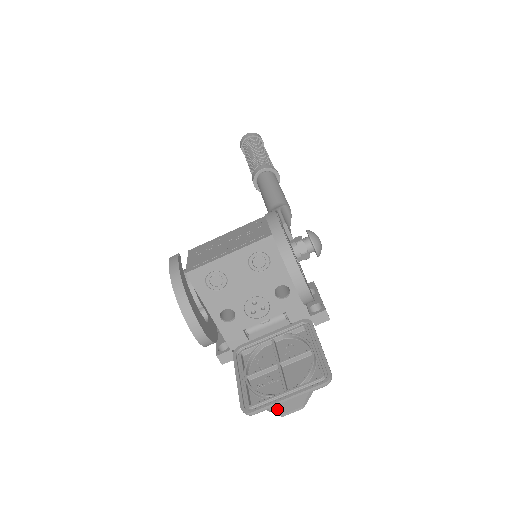
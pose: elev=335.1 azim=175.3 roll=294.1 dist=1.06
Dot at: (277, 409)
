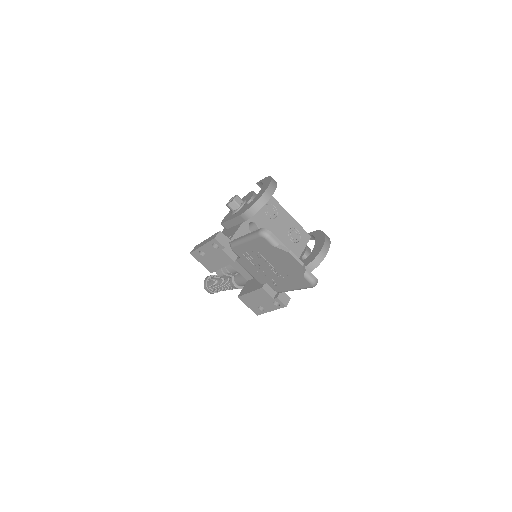
Dot at: (287, 249)
